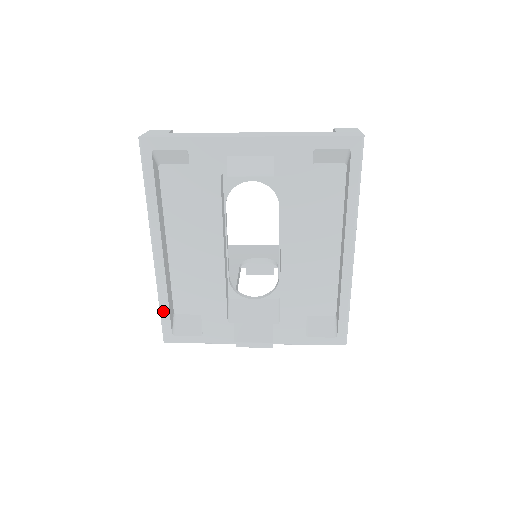
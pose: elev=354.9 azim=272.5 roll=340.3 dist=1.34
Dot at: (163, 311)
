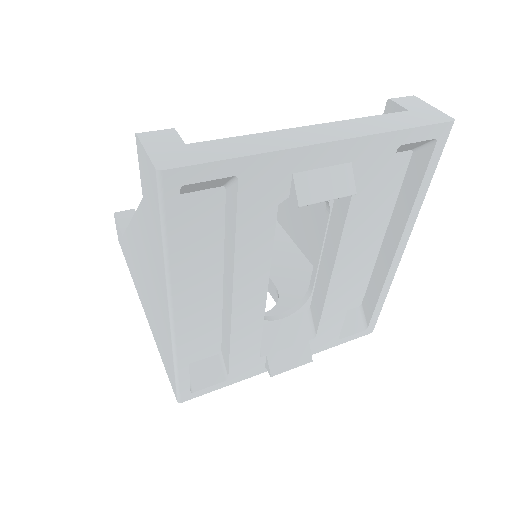
Dot at: (181, 375)
